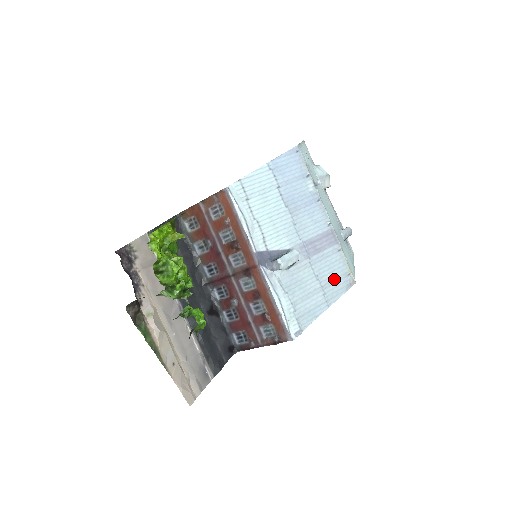
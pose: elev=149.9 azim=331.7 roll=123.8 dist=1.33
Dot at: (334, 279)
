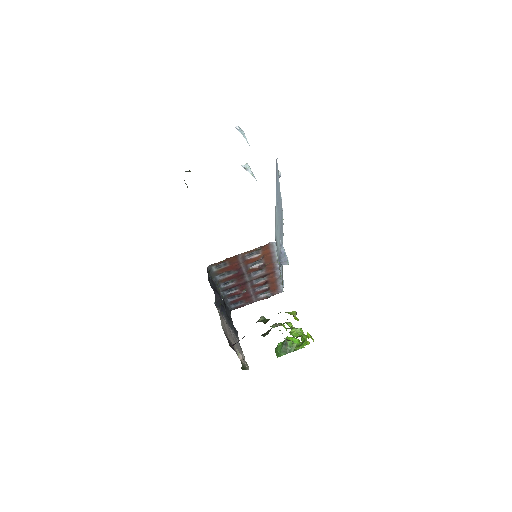
Dot at: occluded
